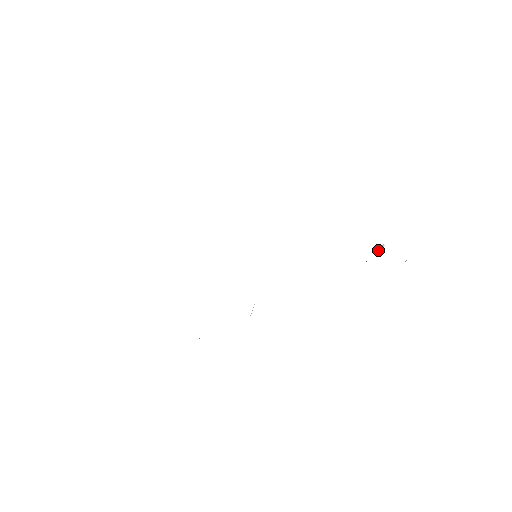
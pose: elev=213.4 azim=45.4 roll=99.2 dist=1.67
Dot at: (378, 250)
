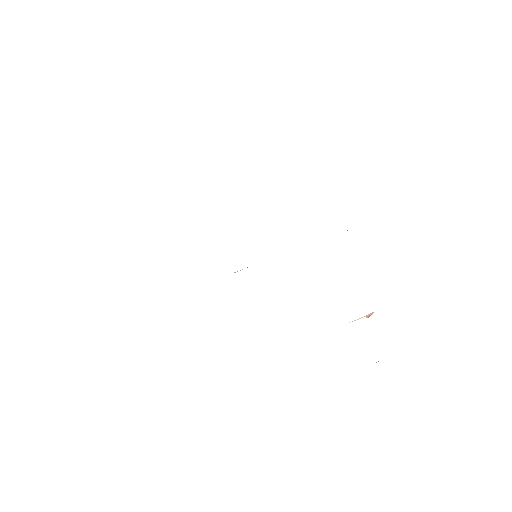
Dot at: occluded
